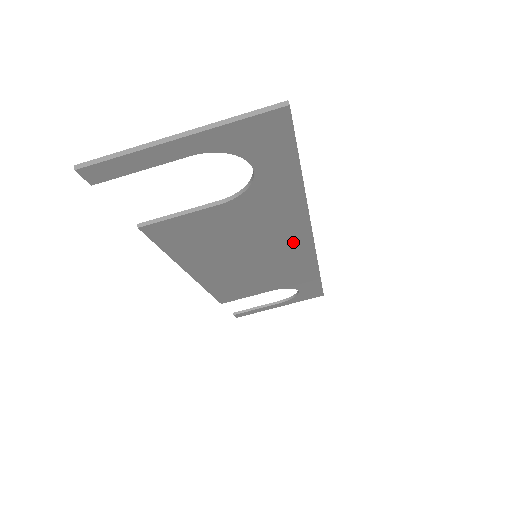
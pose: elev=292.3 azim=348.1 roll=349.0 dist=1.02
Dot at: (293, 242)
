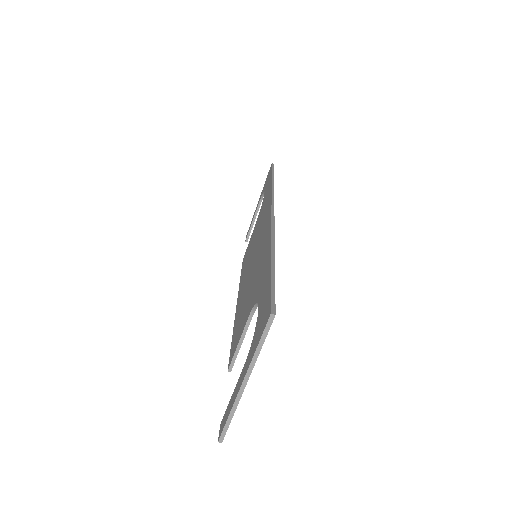
Dot at: occluded
